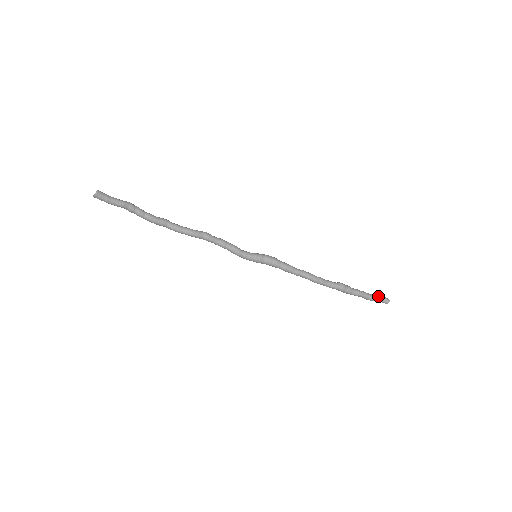
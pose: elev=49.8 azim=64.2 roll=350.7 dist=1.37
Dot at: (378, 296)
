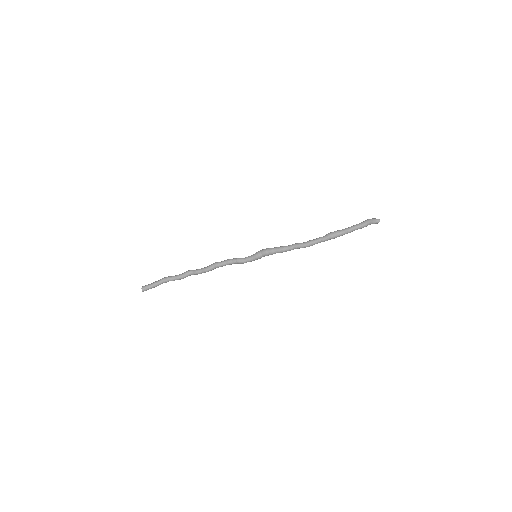
Dot at: (367, 222)
